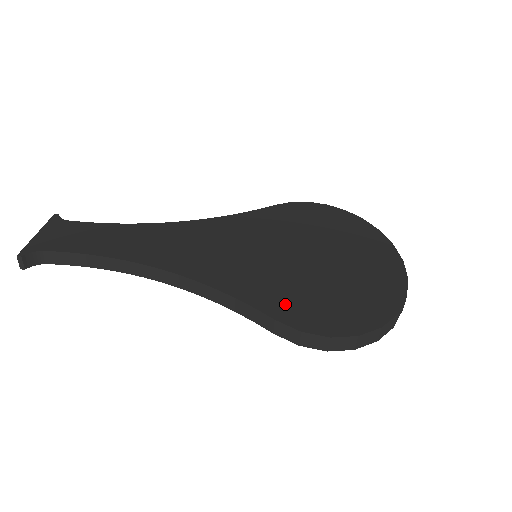
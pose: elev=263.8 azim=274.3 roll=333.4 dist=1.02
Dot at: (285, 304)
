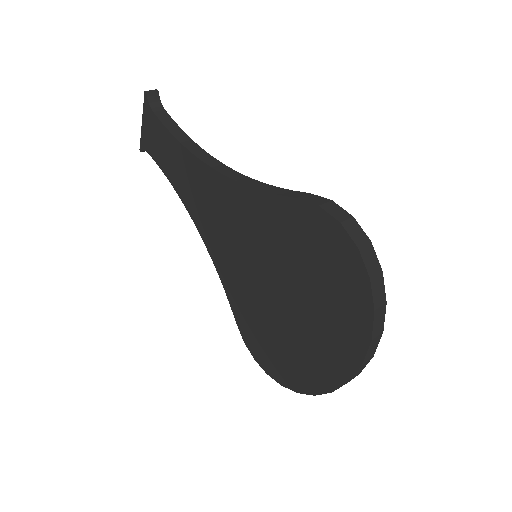
Dot at: occluded
